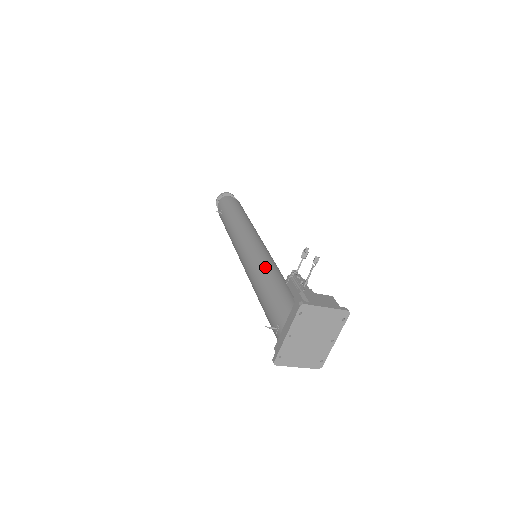
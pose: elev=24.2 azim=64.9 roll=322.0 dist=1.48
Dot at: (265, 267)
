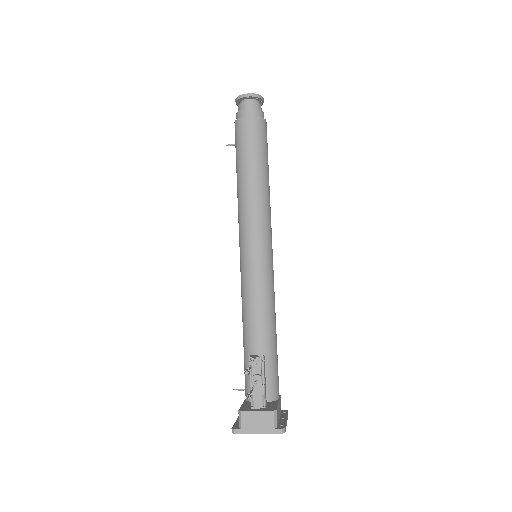
Dot at: (248, 304)
